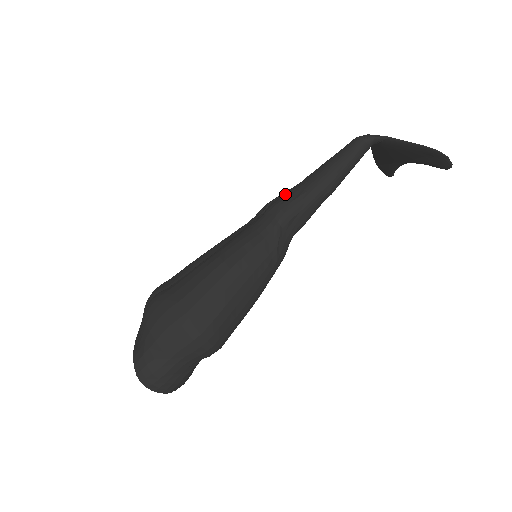
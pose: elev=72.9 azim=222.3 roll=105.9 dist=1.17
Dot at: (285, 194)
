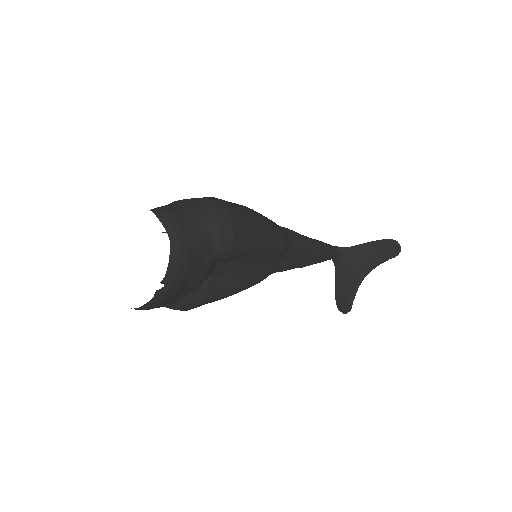
Dot at: occluded
